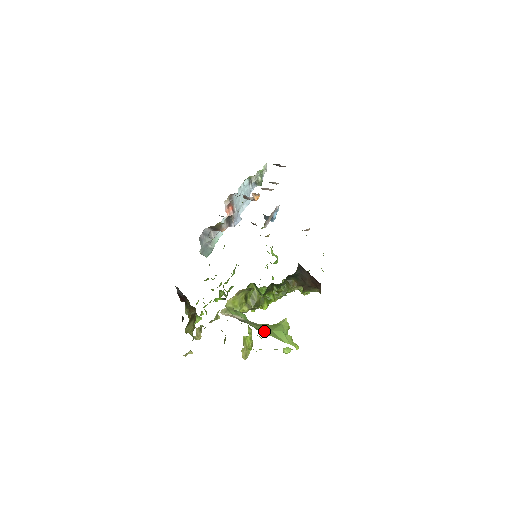
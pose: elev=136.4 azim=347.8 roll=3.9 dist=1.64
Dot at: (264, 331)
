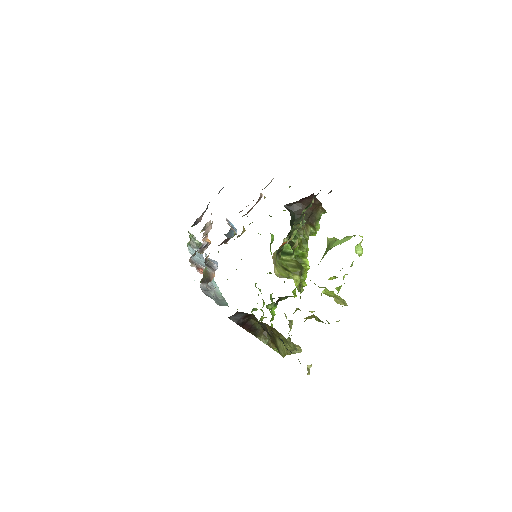
Dot at: occluded
